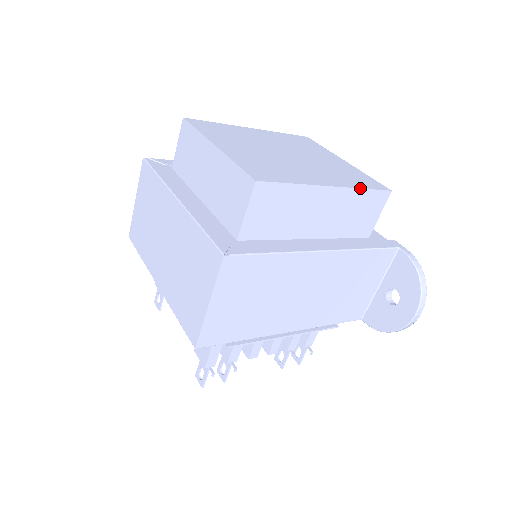
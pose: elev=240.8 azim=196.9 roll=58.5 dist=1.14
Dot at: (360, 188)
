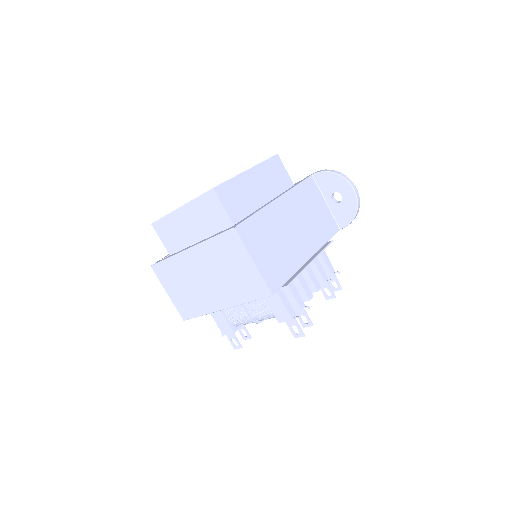
Dot at: (262, 162)
